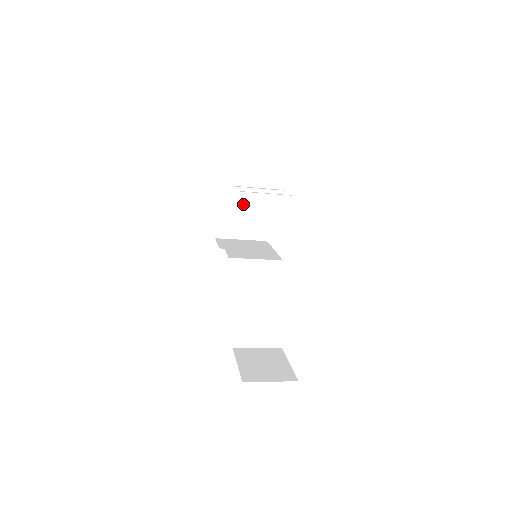
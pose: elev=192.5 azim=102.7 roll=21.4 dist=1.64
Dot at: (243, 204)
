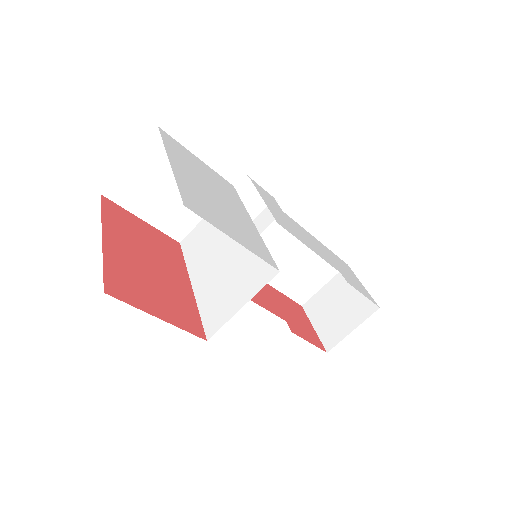
Dot at: occluded
